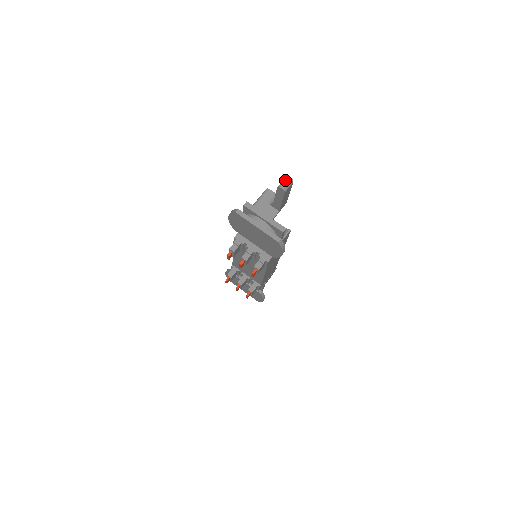
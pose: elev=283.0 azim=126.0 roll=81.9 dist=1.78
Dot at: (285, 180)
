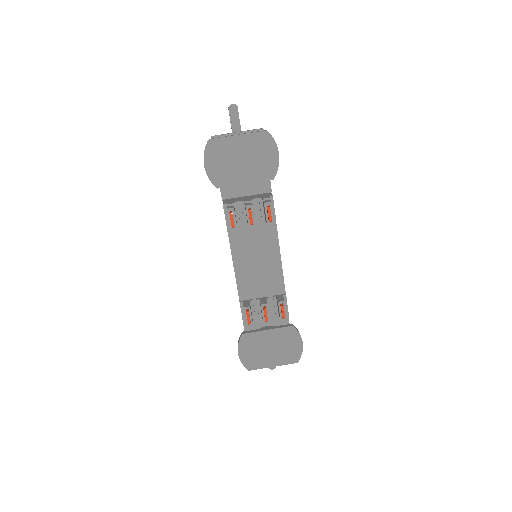
Dot at: occluded
